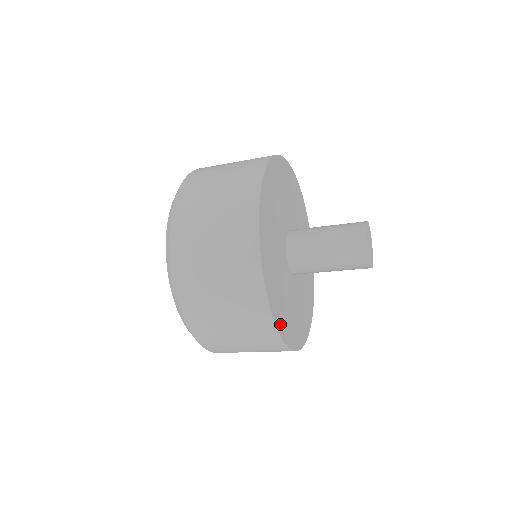
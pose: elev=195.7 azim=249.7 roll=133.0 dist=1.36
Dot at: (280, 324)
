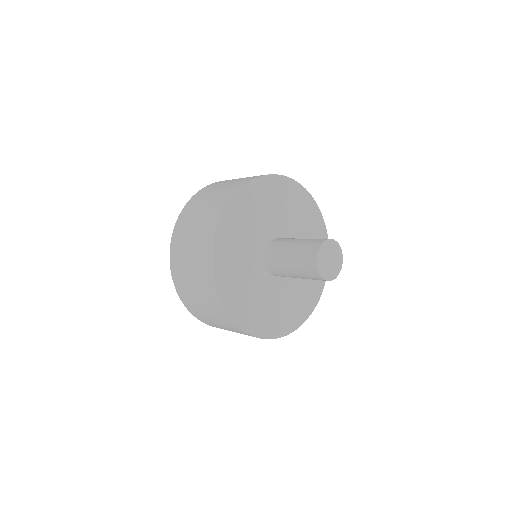
Dot at: (227, 297)
